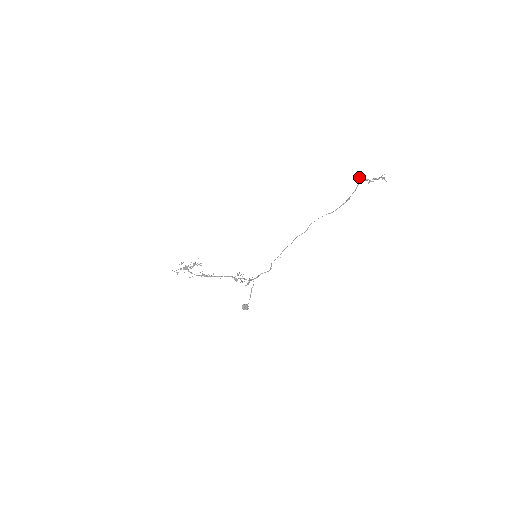
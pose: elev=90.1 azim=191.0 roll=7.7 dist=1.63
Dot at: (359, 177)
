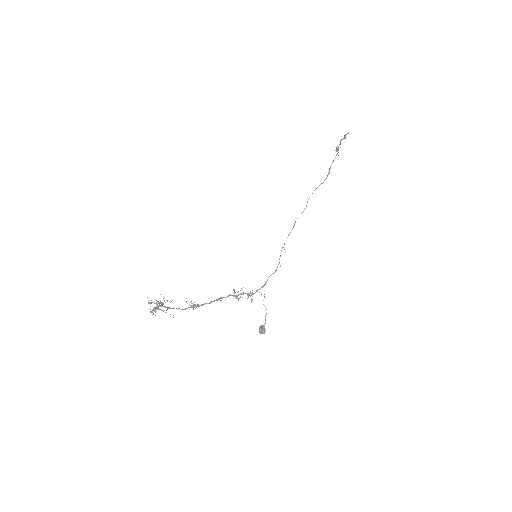
Dot at: (344, 138)
